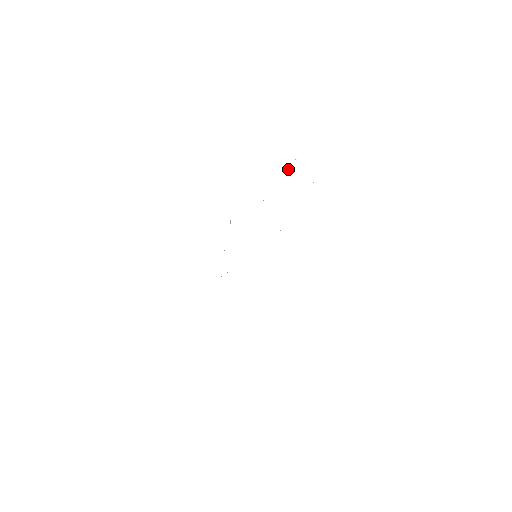
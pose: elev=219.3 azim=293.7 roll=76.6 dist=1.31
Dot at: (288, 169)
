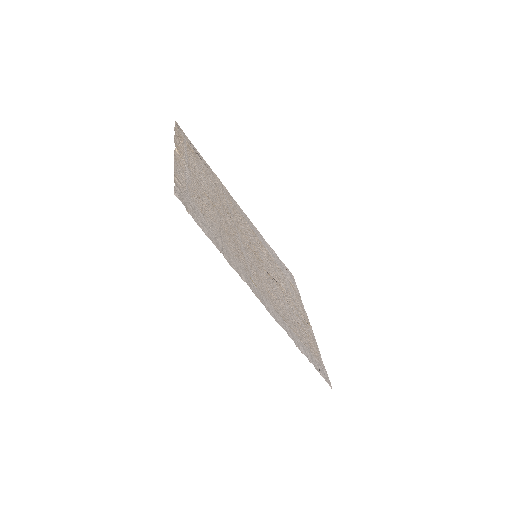
Dot at: (218, 183)
